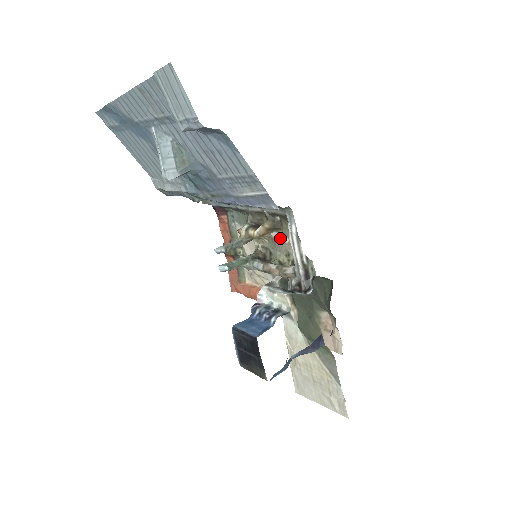
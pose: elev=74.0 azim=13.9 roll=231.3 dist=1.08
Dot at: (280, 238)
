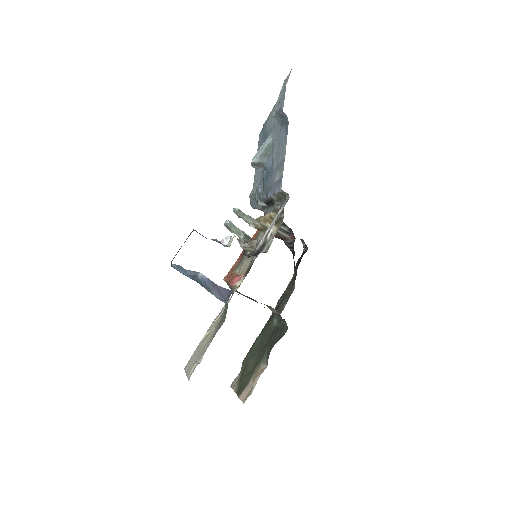
Dot at: (273, 232)
